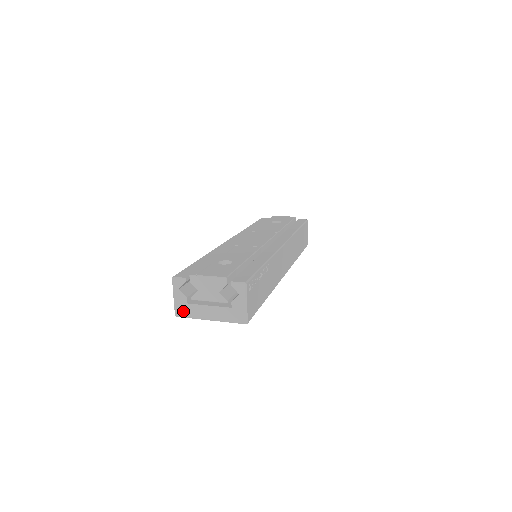
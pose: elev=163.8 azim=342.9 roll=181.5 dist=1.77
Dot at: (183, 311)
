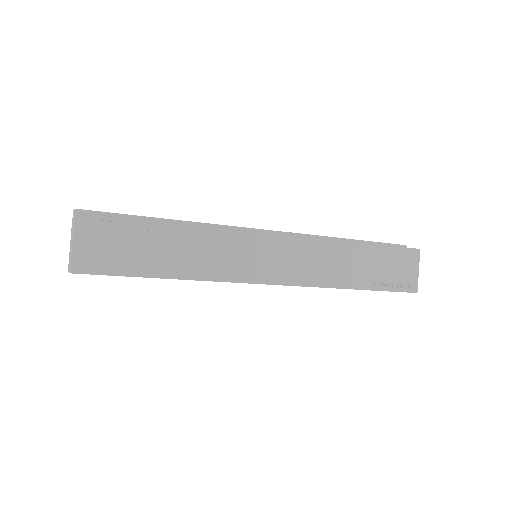
Dot at: occluded
